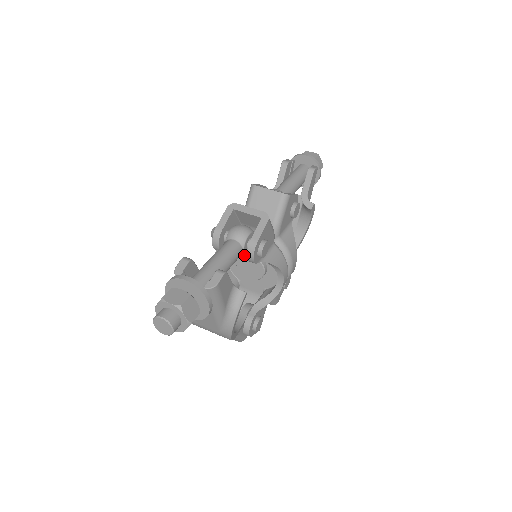
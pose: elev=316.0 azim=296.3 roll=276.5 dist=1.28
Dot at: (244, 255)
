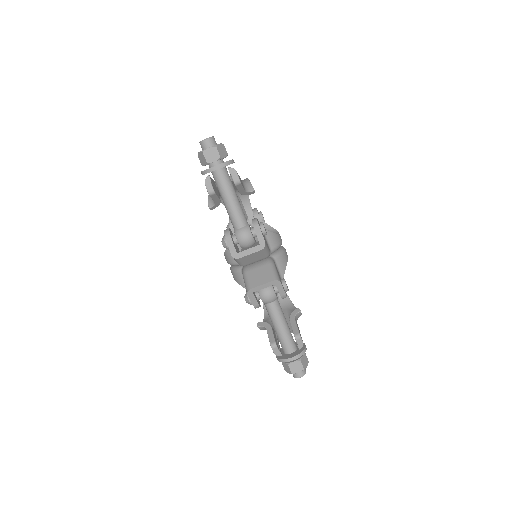
Dot at: occluded
